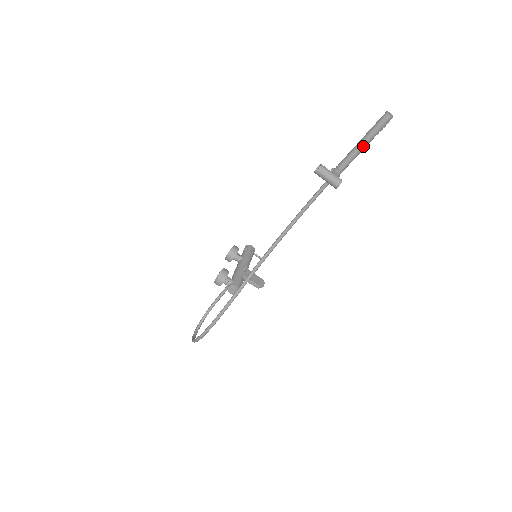
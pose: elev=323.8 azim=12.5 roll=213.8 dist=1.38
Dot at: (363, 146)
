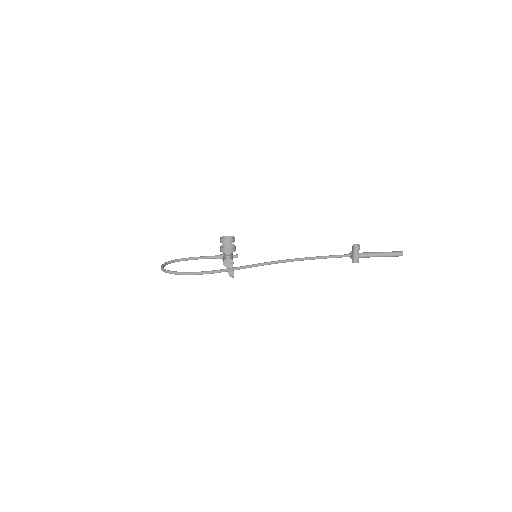
Dot at: (380, 256)
